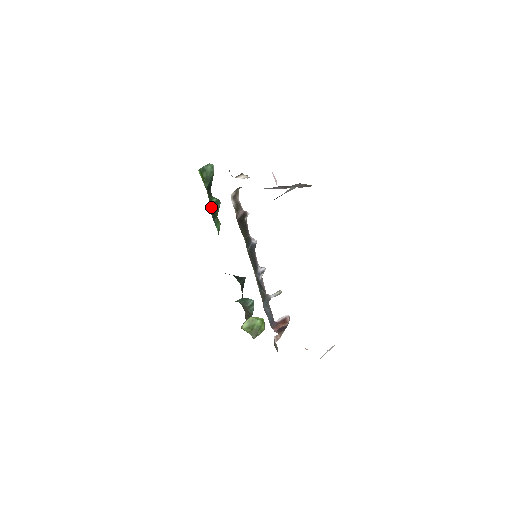
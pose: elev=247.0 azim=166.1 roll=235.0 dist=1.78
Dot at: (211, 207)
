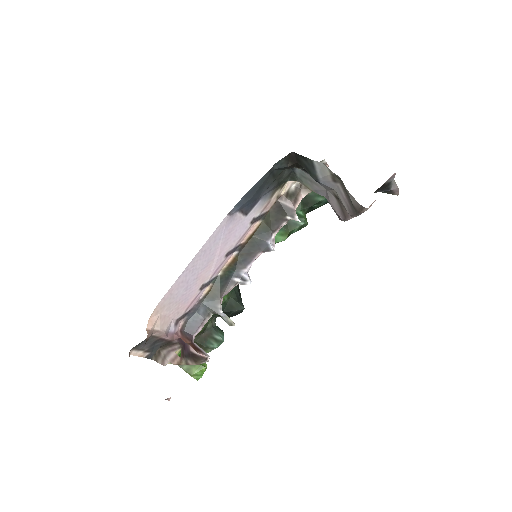
Dot at: occluded
